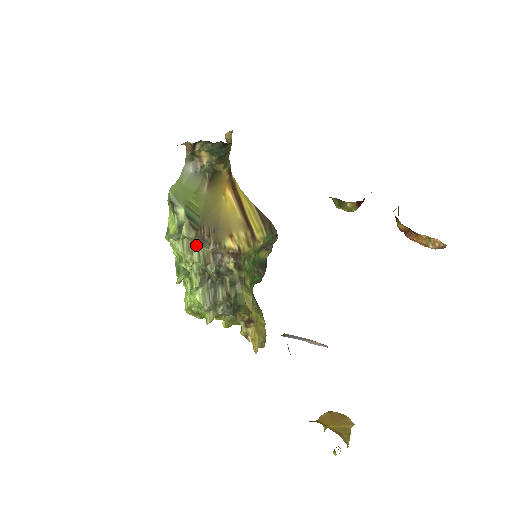
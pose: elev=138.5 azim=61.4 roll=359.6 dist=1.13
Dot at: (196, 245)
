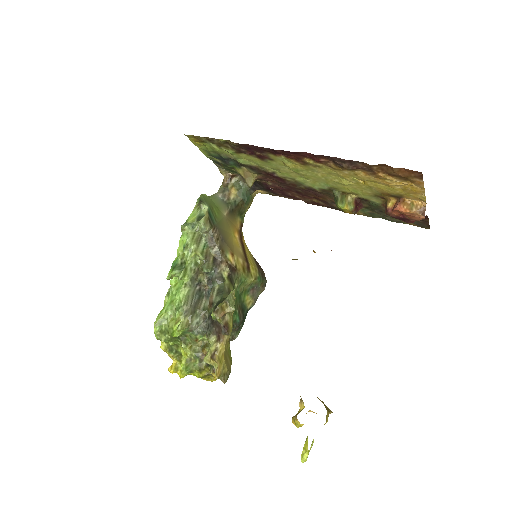
Dot at: (203, 242)
